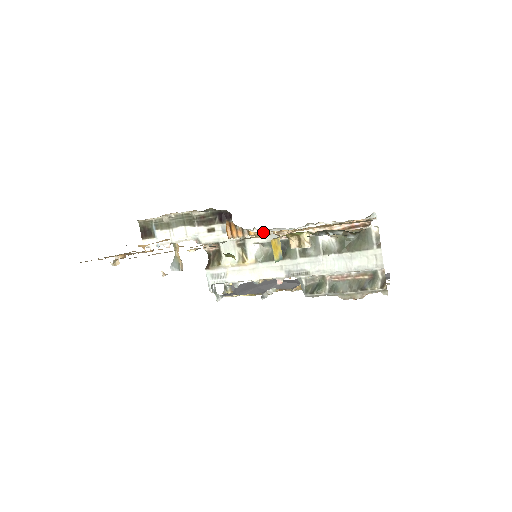
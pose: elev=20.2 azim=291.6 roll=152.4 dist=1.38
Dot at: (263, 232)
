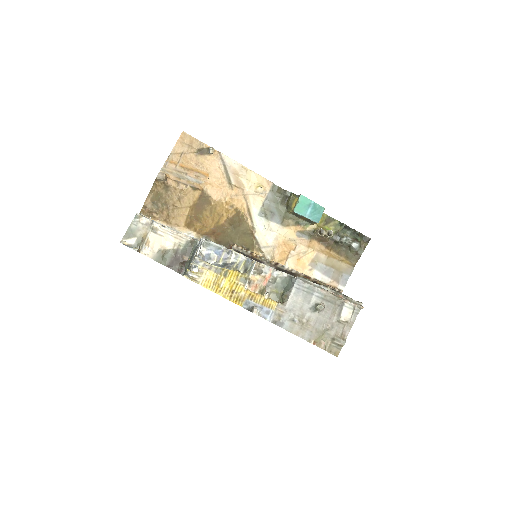
Dot at: (265, 257)
